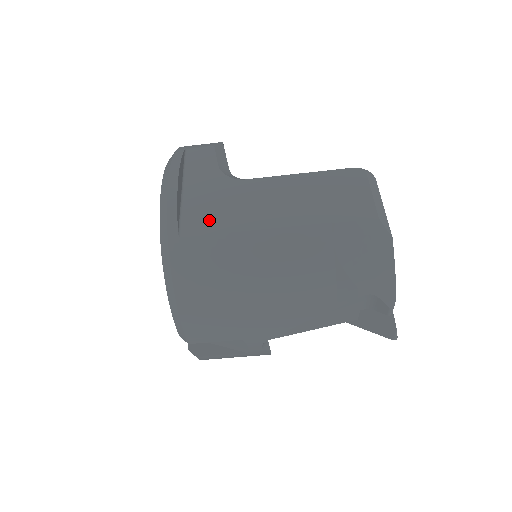
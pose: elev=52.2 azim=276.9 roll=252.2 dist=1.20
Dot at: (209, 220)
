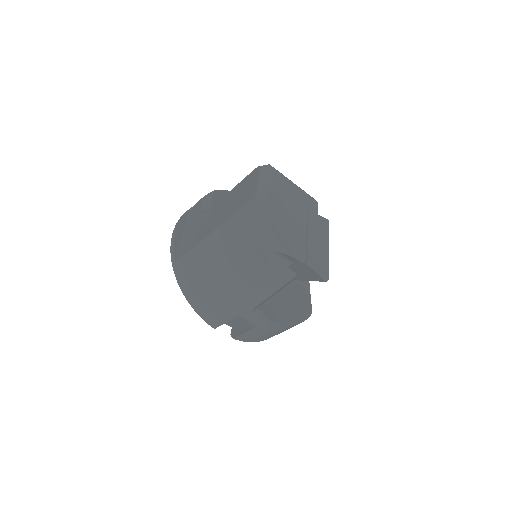
Dot at: (189, 244)
